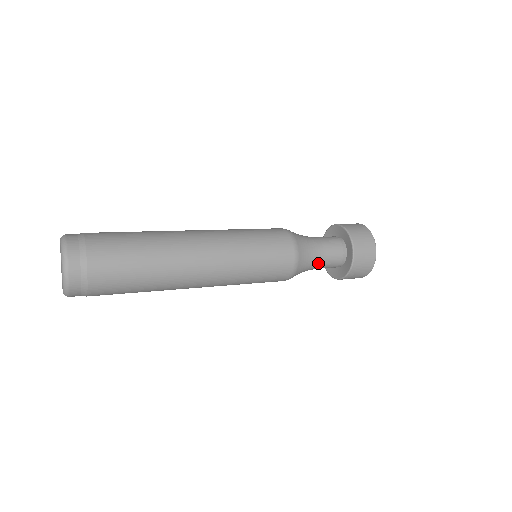
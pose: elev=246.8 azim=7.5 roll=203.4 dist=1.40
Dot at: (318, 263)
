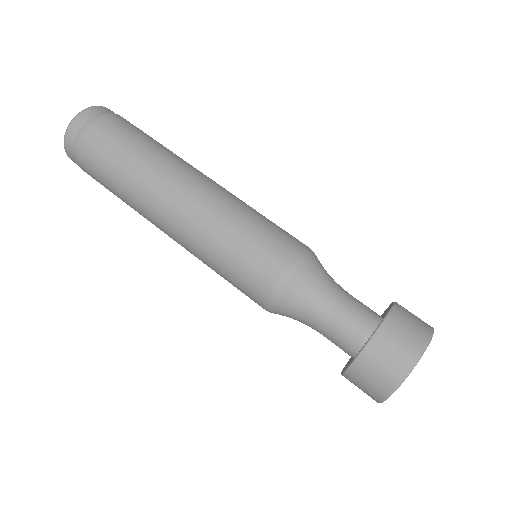
Dot at: (316, 324)
